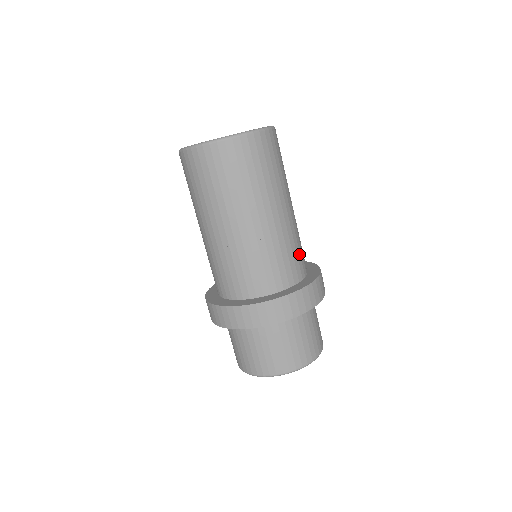
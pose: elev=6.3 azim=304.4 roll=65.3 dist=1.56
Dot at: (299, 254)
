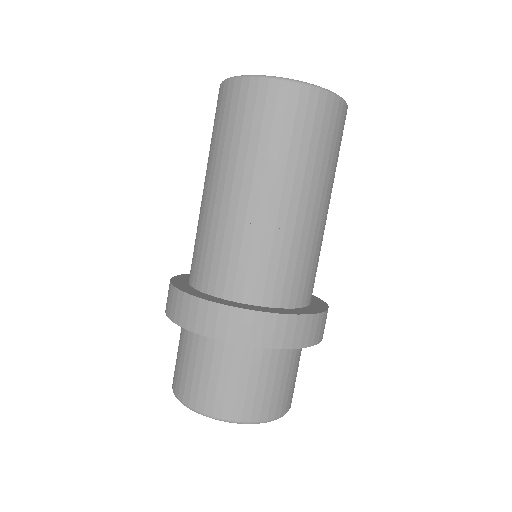
Dot at: (316, 271)
